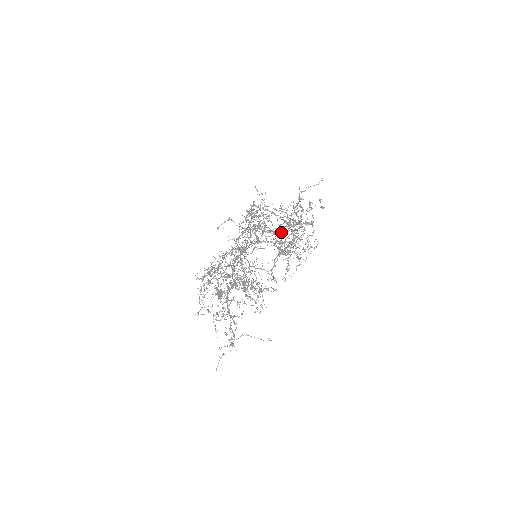
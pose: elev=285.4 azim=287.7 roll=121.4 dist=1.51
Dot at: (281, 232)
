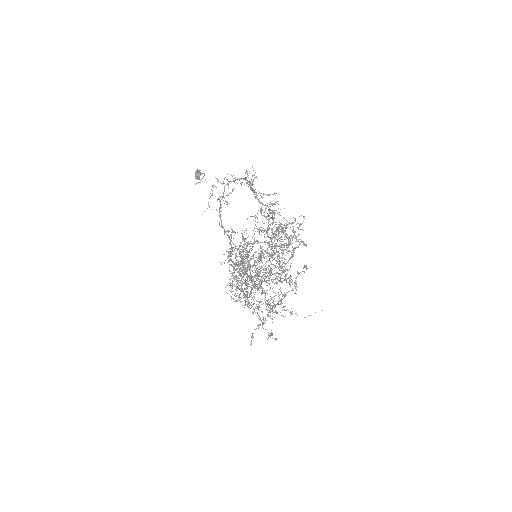
Dot at: (286, 293)
